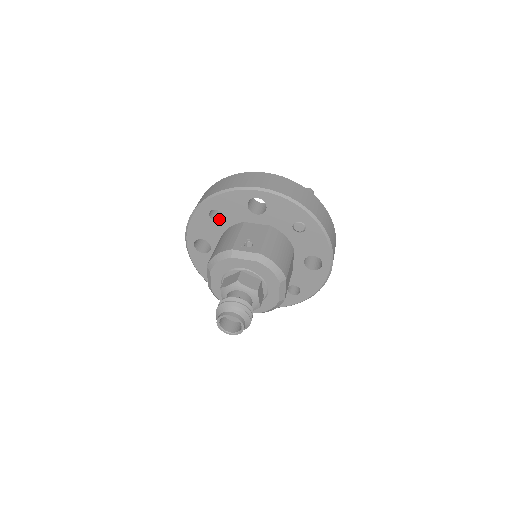
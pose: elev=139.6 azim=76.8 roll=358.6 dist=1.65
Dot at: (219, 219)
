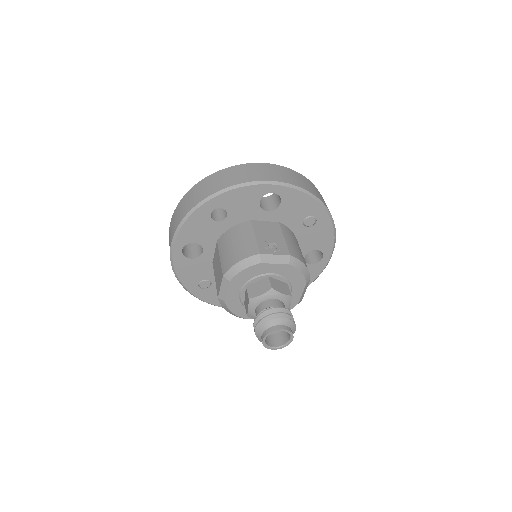
Dot at: (219, 218)
